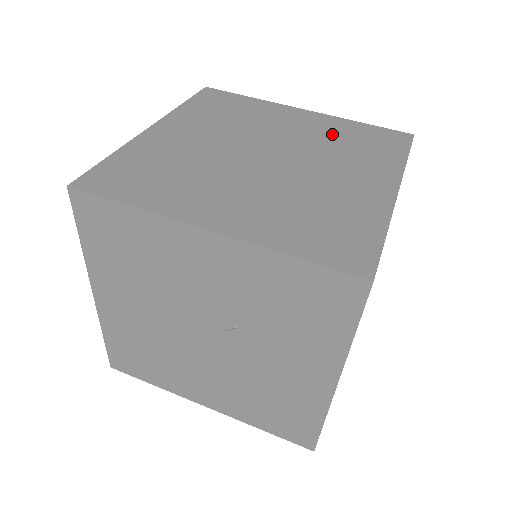
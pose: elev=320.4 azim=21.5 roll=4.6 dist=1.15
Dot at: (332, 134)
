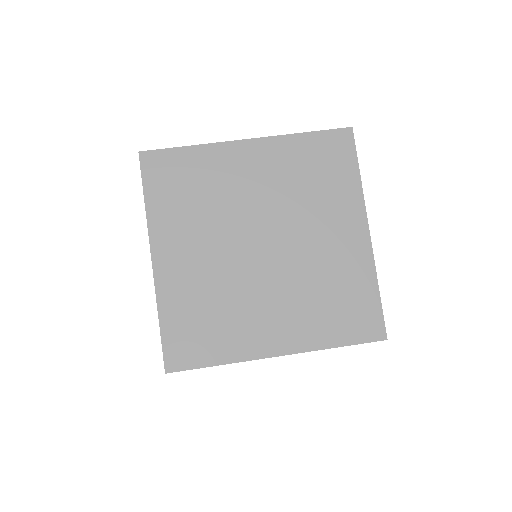
Dot at: (337, 275)
